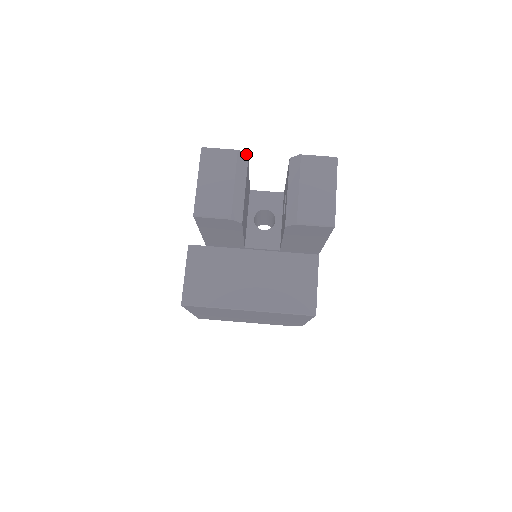
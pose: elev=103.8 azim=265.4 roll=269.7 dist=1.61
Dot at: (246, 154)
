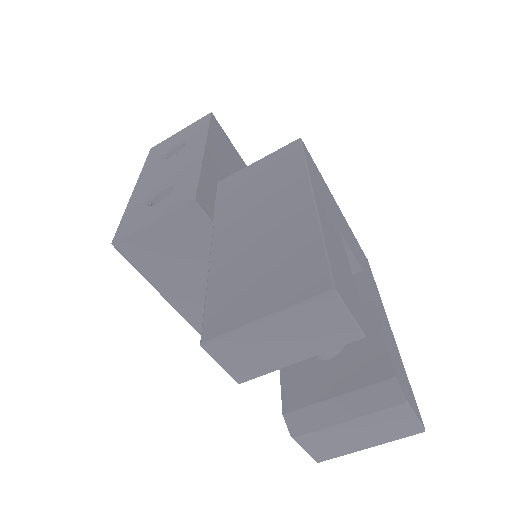
Dot at: occluded
